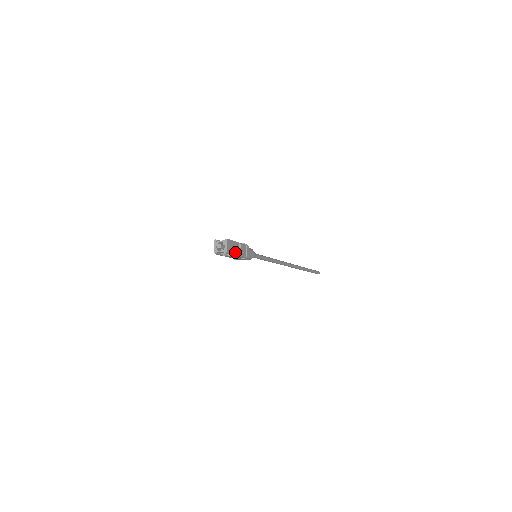
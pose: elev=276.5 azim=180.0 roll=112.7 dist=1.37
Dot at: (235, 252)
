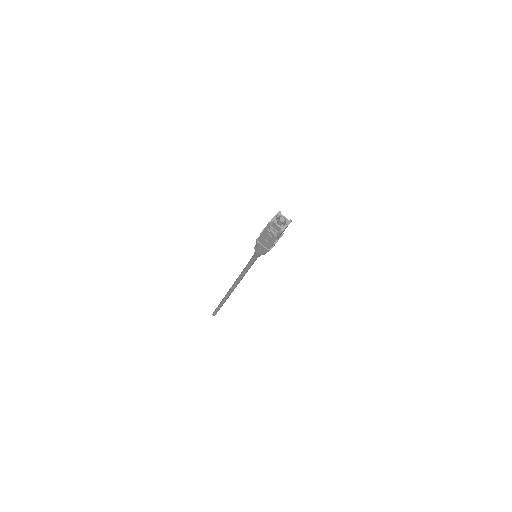
Dot at: (278, 237)
